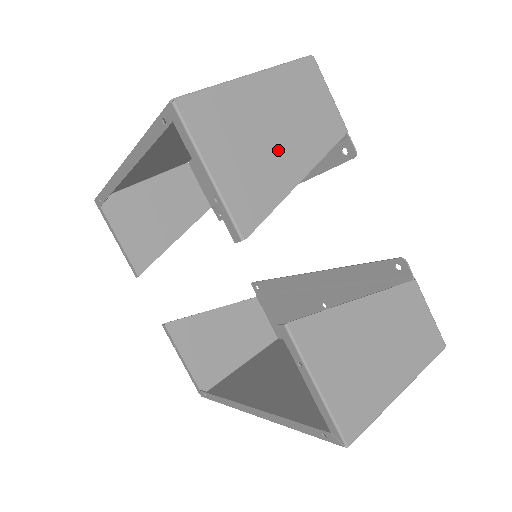
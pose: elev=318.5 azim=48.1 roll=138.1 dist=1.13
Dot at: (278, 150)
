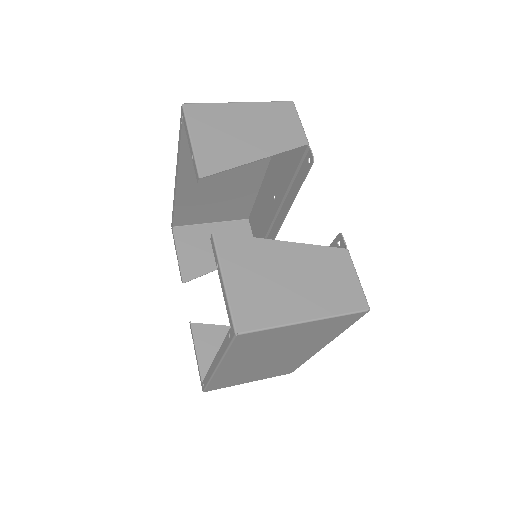
Dot at: (246, 141)
